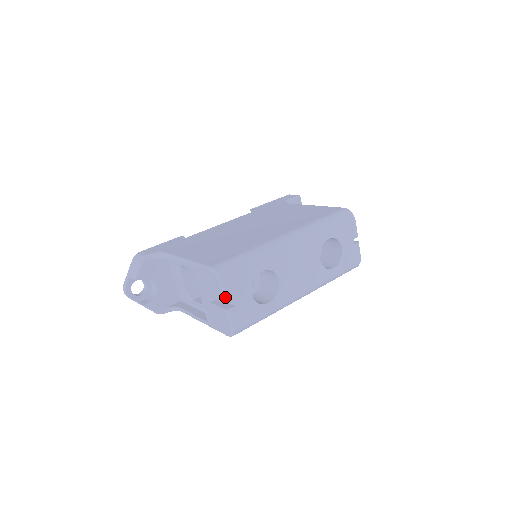
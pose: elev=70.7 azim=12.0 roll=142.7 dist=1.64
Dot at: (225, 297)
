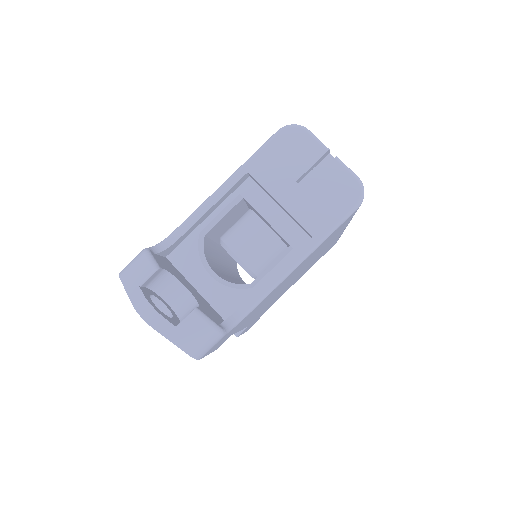
Dot at: (322, 143)
